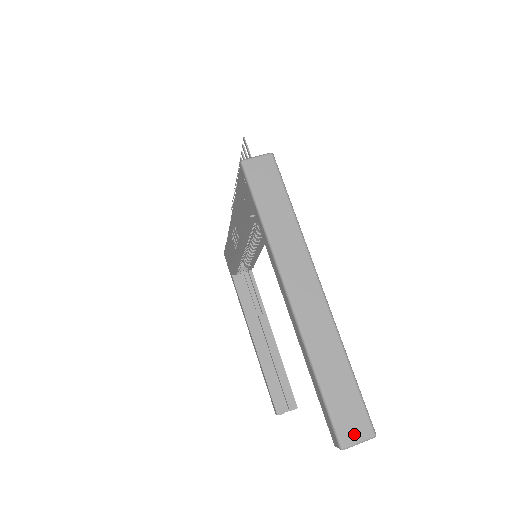
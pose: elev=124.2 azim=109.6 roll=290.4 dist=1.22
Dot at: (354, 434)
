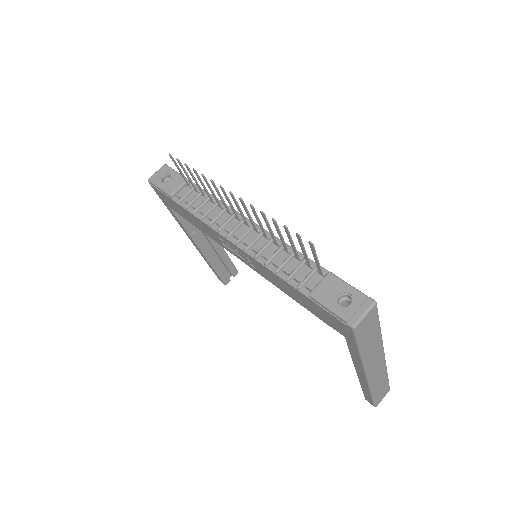
Dot at: (382, 398)
